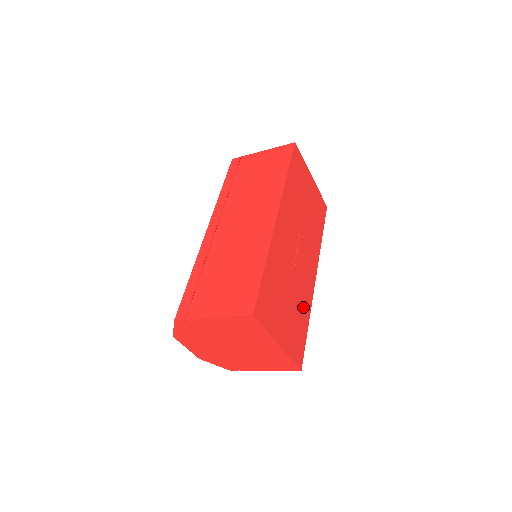
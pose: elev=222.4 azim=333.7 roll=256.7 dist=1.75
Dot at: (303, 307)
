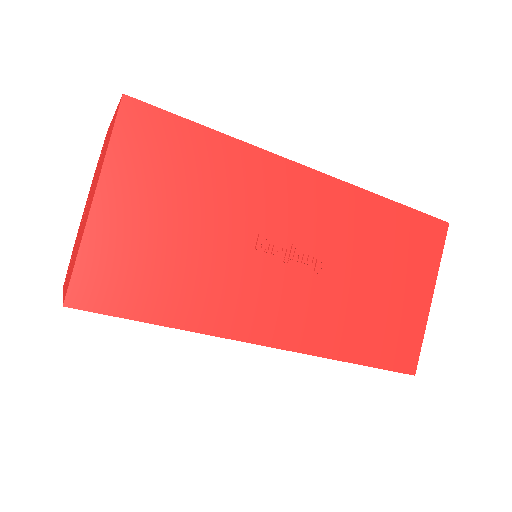
Dot at: (196, 296)
